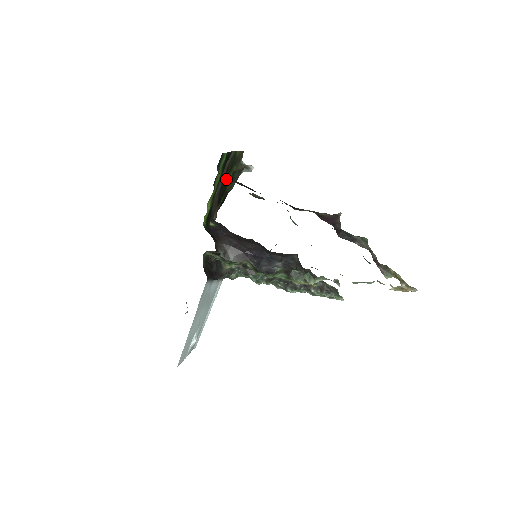
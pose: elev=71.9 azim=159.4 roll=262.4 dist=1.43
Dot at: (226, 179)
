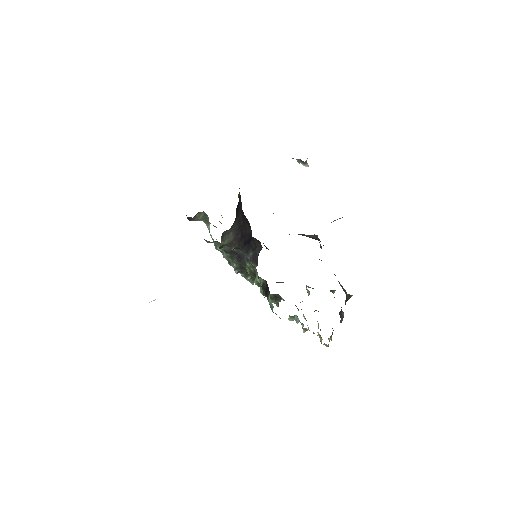
Dot at: occluded
